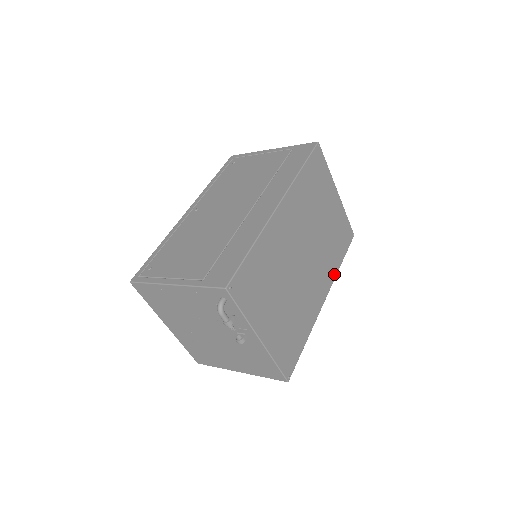
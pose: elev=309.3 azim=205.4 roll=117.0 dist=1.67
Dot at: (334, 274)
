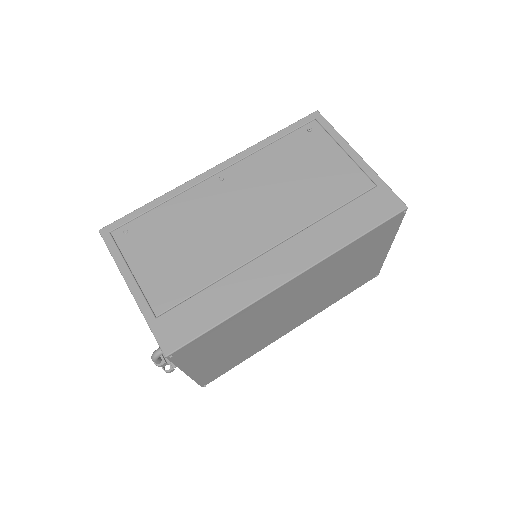
Dot at: (322, 309)
